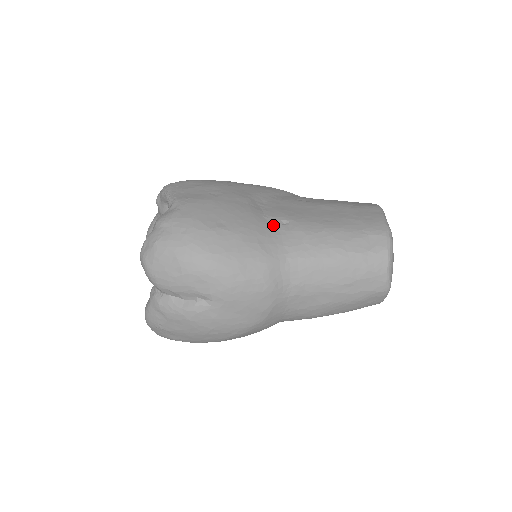
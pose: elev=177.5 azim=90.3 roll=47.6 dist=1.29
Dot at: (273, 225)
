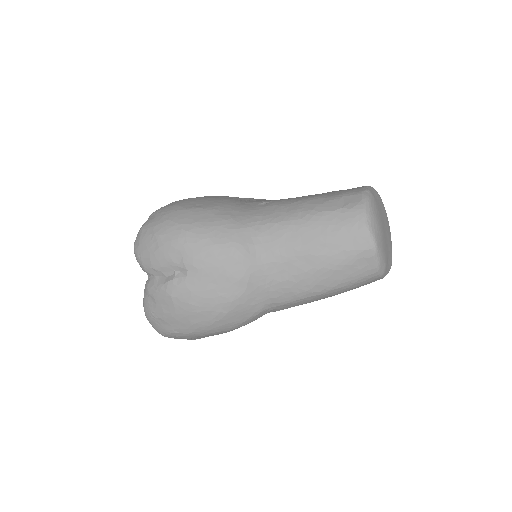
Dot at: (251, 206)
